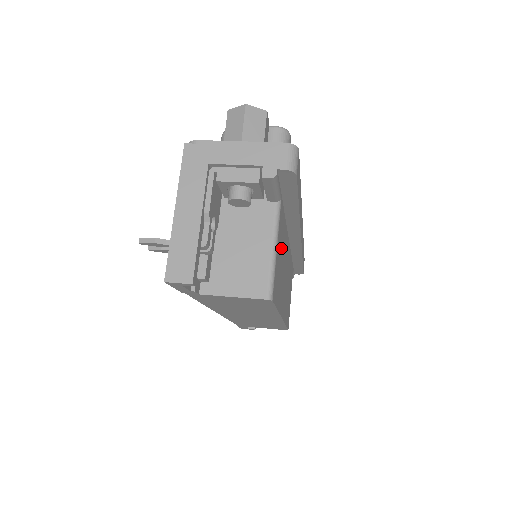
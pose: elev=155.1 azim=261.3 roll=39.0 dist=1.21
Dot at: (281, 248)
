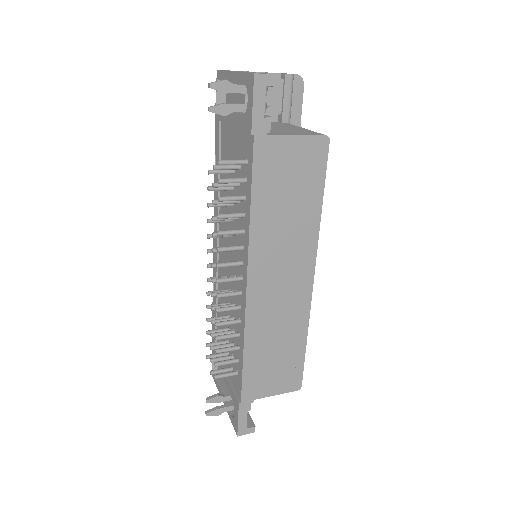
Dot at: occluded
